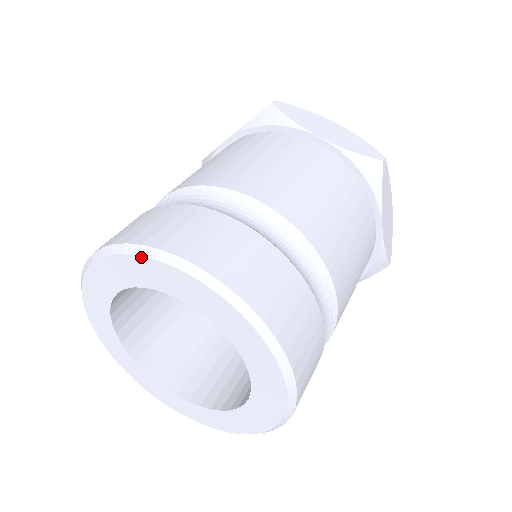
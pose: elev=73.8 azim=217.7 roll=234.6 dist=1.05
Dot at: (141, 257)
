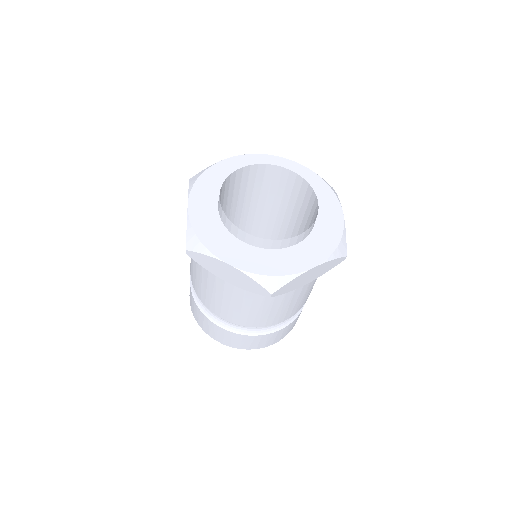
Dot at: occluded
